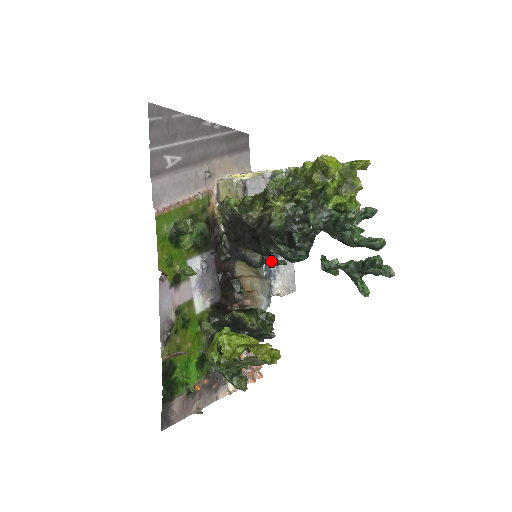
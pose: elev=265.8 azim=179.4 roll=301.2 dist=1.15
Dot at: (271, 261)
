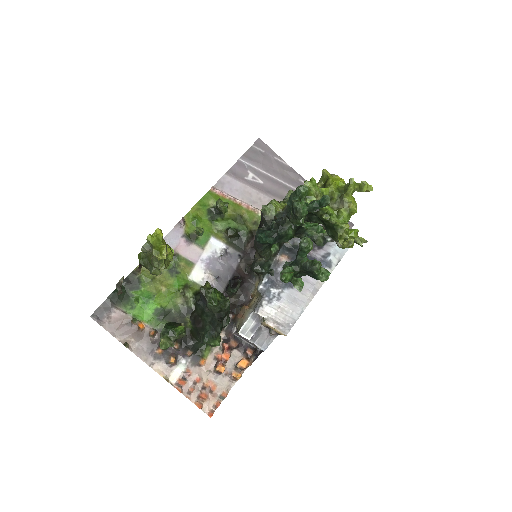
Dot at: (276, 284)
